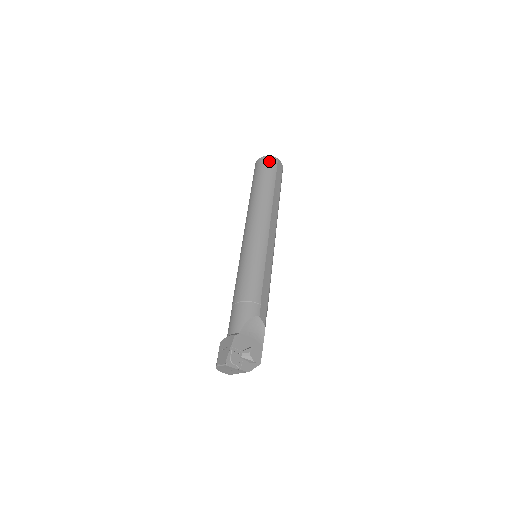
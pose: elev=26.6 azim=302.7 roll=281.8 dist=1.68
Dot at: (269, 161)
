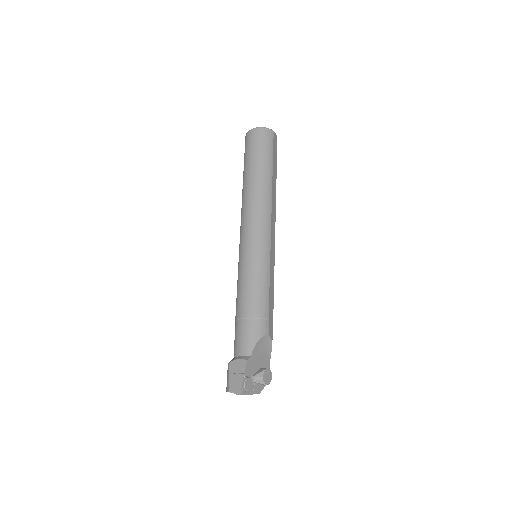
Dot at: (265, 135)
